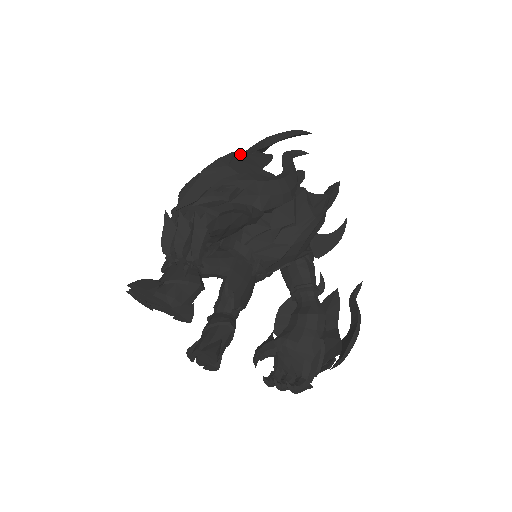
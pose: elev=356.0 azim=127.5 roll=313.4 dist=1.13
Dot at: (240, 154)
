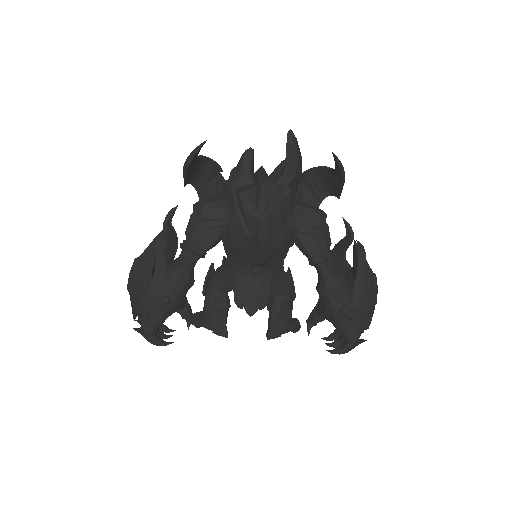
Dot at: (140, 255)
